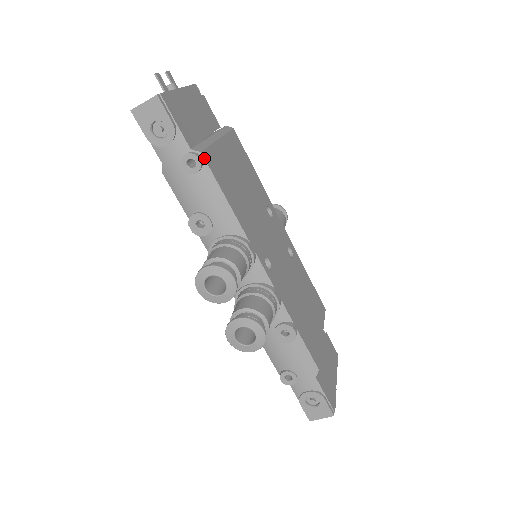
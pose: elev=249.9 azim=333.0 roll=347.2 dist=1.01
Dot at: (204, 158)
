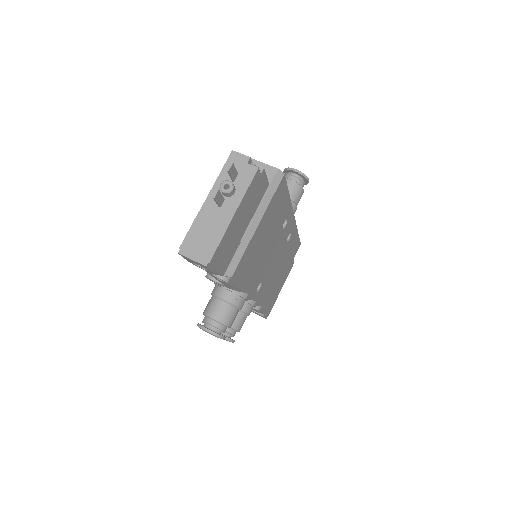
Dot at: (233, 278)
